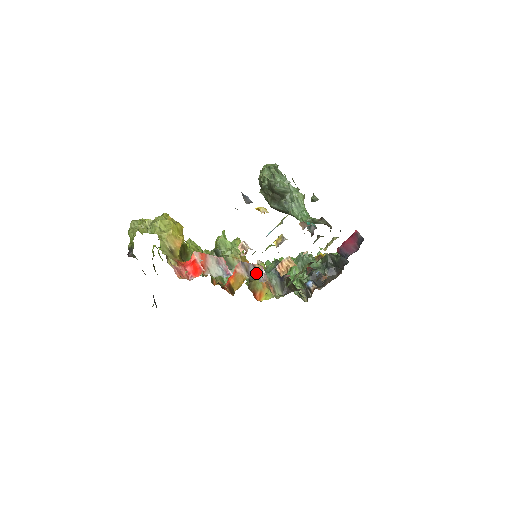
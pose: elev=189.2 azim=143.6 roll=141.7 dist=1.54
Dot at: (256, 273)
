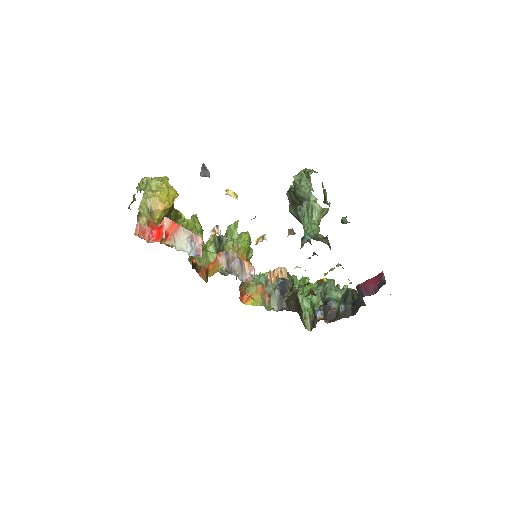
Dot at: (240, 269)
